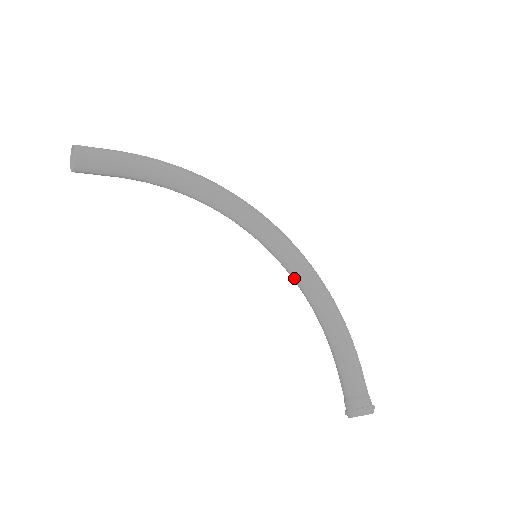
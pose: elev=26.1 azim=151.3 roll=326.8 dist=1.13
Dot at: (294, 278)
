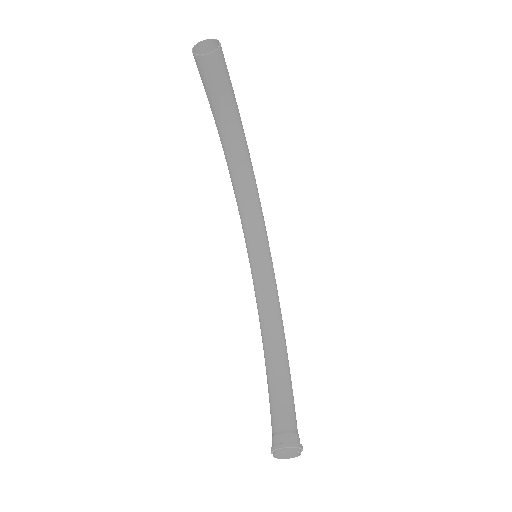
Dot at: (264, 298)
